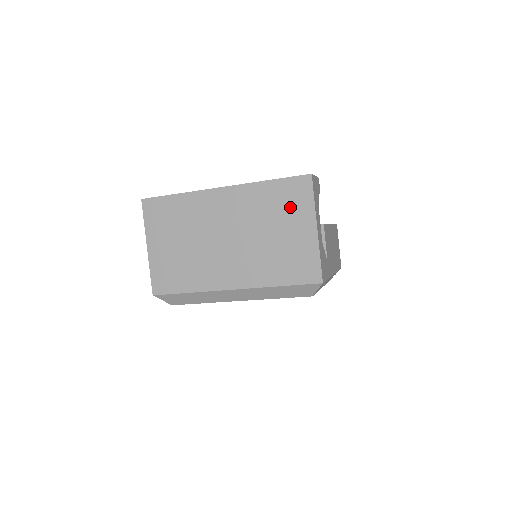
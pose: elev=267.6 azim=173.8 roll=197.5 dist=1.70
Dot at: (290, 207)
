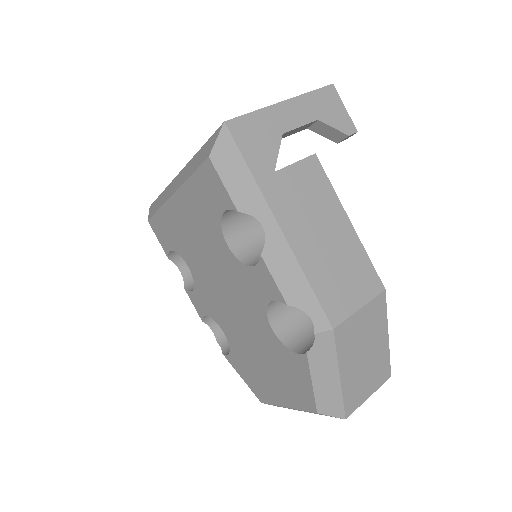
Dot at: occluded
